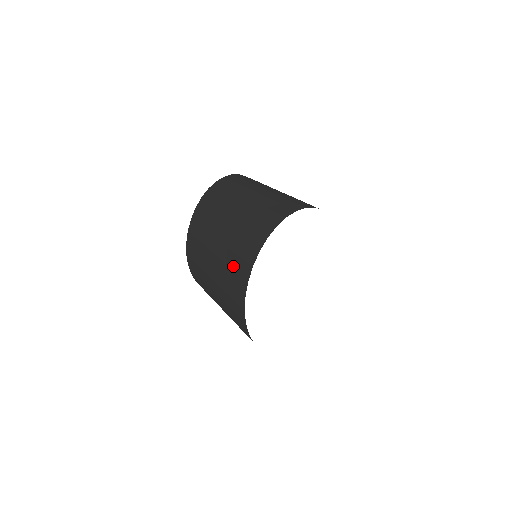
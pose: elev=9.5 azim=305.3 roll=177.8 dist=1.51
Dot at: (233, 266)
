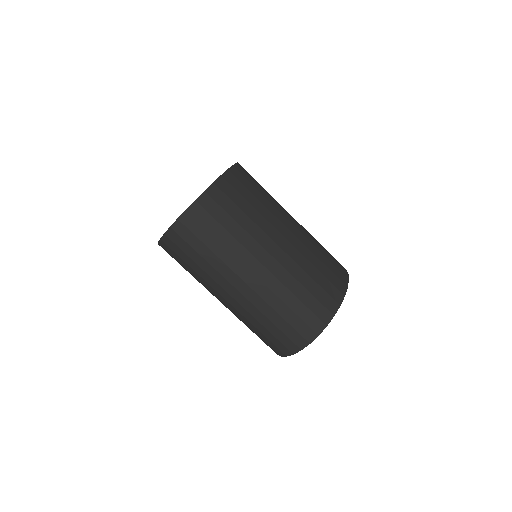
Dot at: occluded
